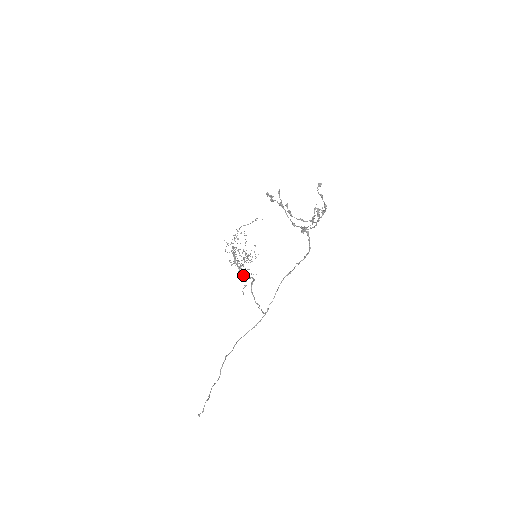
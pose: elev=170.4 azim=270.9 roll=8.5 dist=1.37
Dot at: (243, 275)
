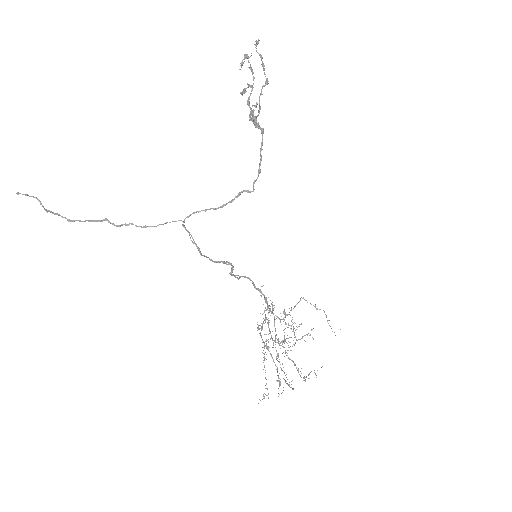
Dot at: (232, 275)
